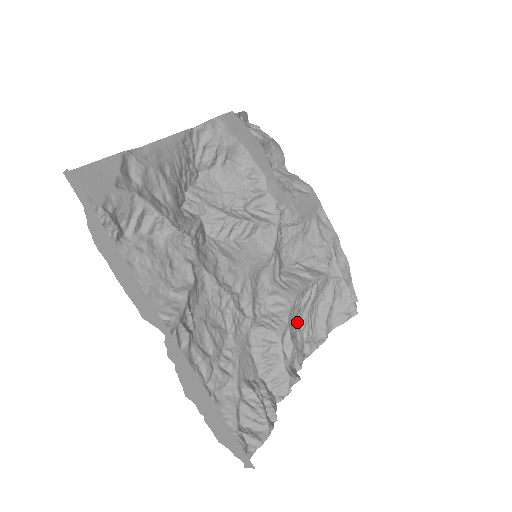
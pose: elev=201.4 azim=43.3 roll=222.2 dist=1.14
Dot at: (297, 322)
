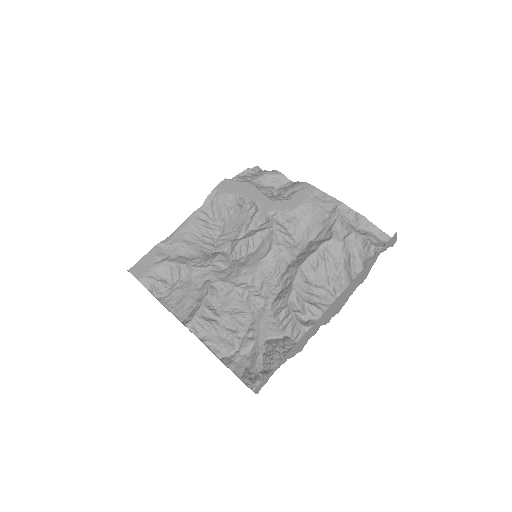
Dot at: (320, 285)
